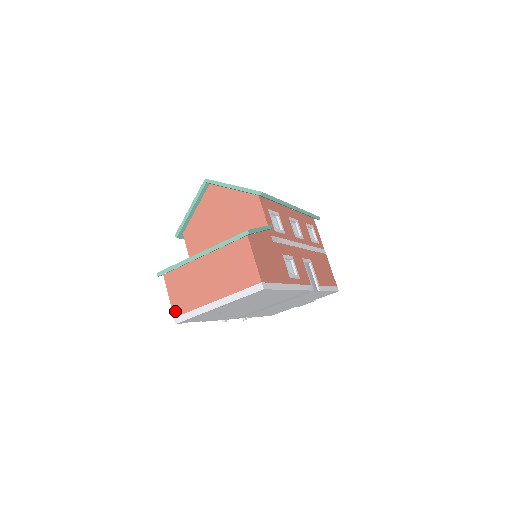
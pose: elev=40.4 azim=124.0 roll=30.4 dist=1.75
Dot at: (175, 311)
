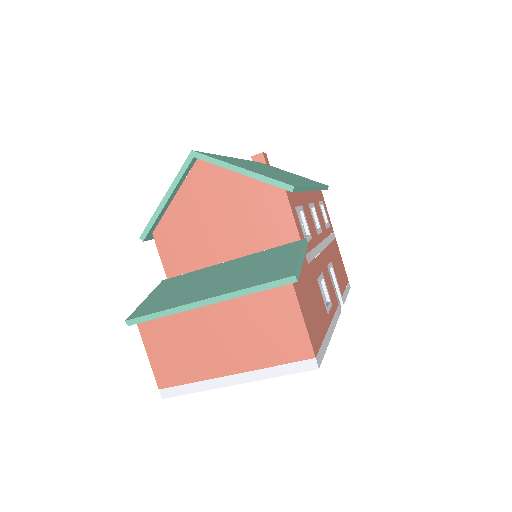
Dot at: (160, 380)
